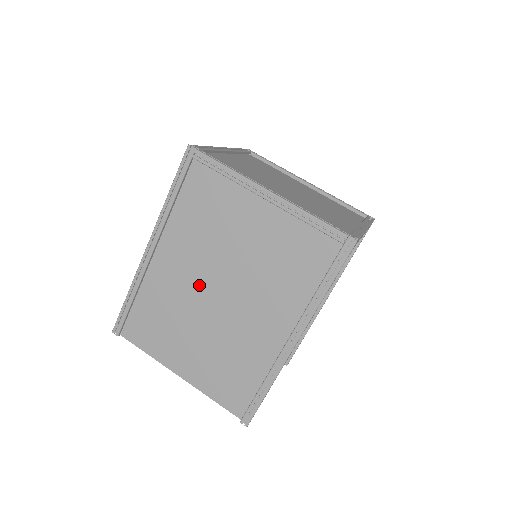
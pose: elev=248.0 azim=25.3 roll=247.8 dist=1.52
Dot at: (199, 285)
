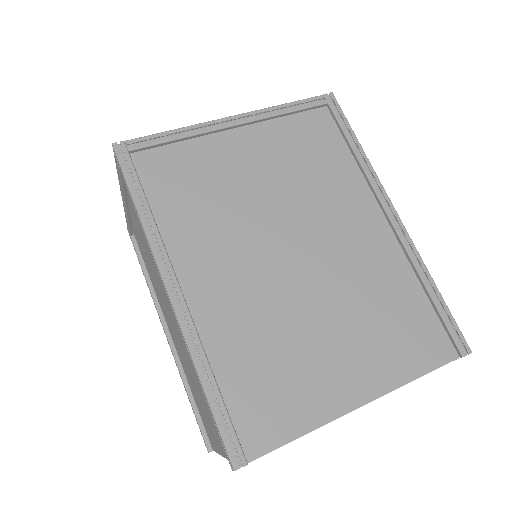
Dot at: (265, 269)
